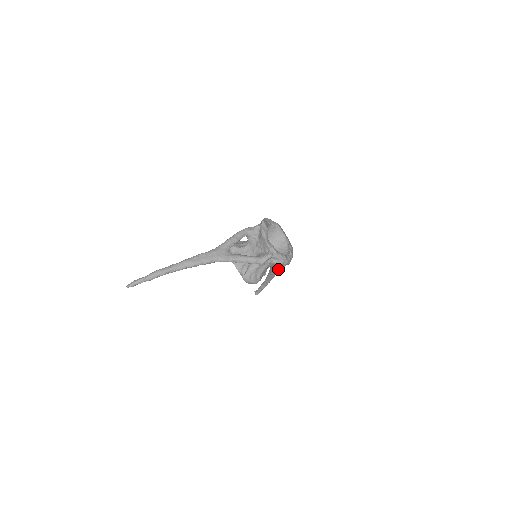
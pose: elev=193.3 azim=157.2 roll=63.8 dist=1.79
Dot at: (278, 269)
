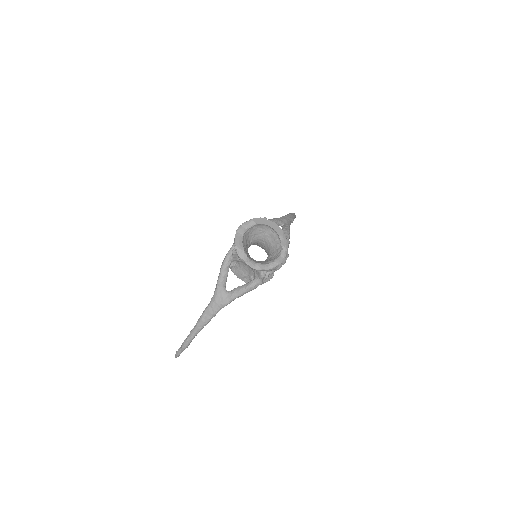
Dot at: occluded
